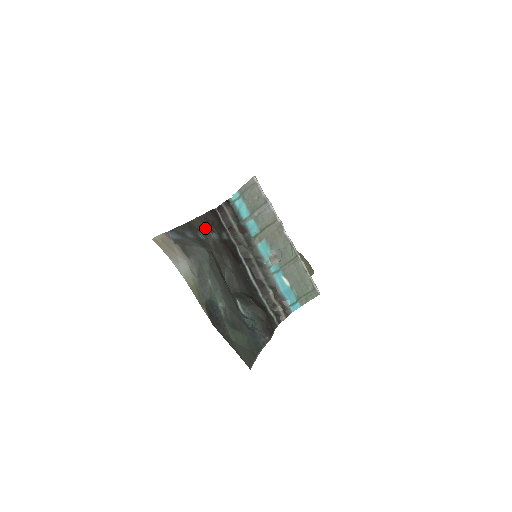
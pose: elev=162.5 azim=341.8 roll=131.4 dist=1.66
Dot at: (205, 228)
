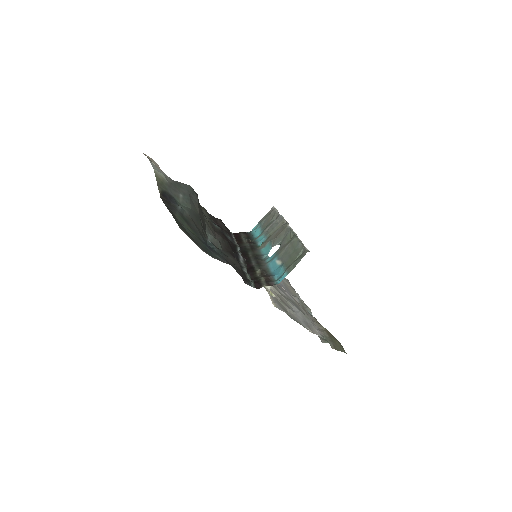
Dot at: (209, 217)
